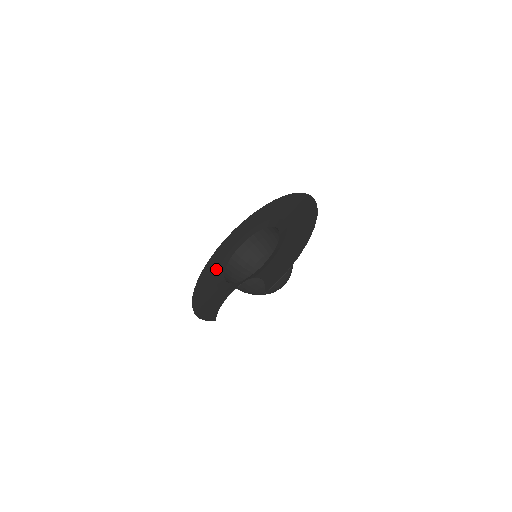
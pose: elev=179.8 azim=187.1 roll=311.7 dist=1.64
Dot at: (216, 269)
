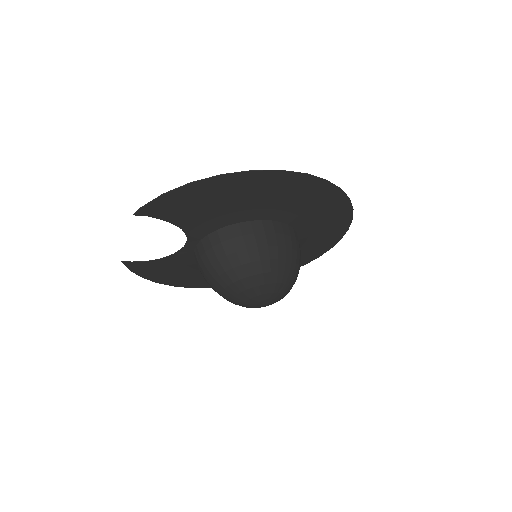
Dot at: occluded
